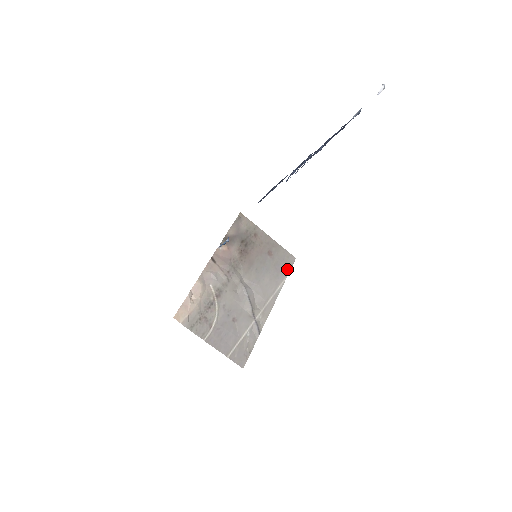
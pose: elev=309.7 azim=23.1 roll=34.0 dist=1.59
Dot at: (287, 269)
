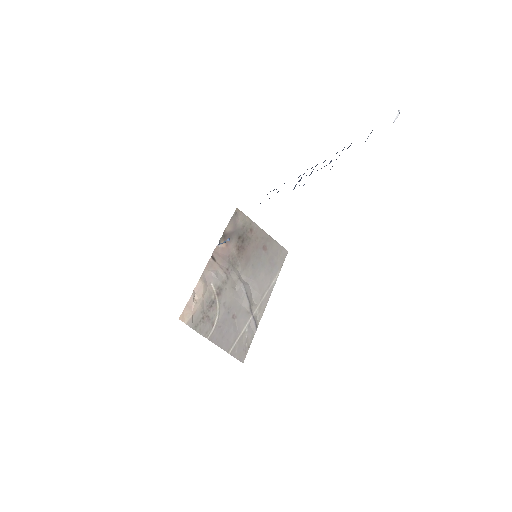
Dot at: (280, 263)
